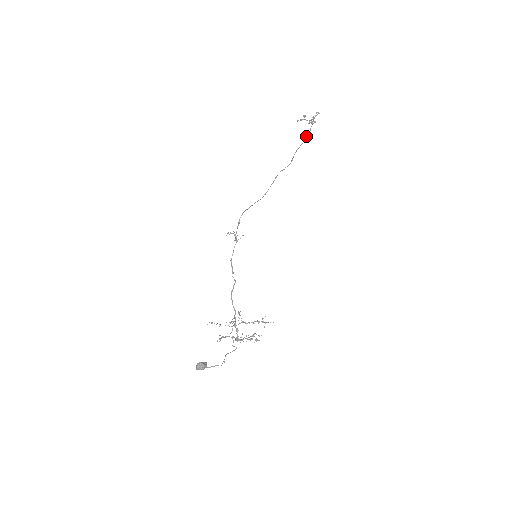
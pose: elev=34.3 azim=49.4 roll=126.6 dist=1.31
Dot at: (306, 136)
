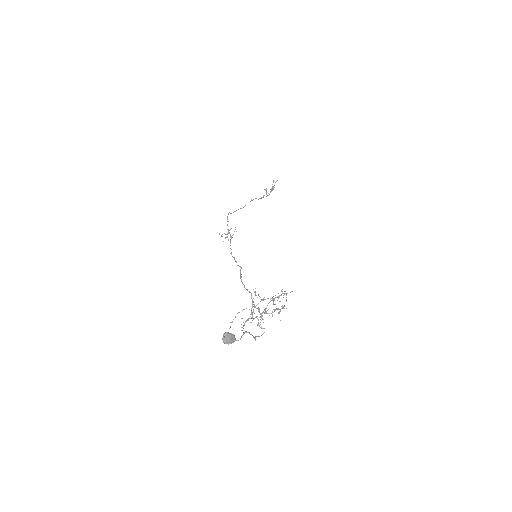
Dot at: (270, 191)
